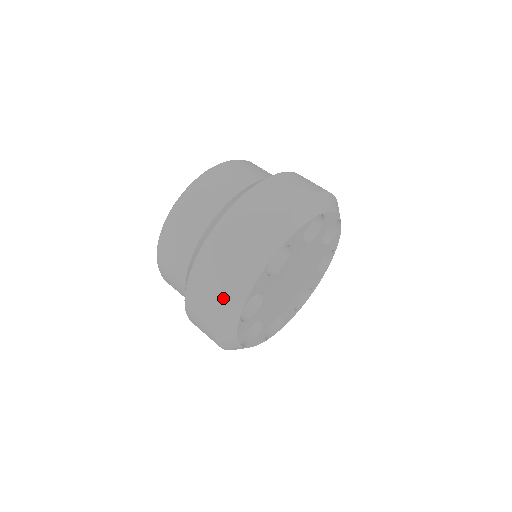
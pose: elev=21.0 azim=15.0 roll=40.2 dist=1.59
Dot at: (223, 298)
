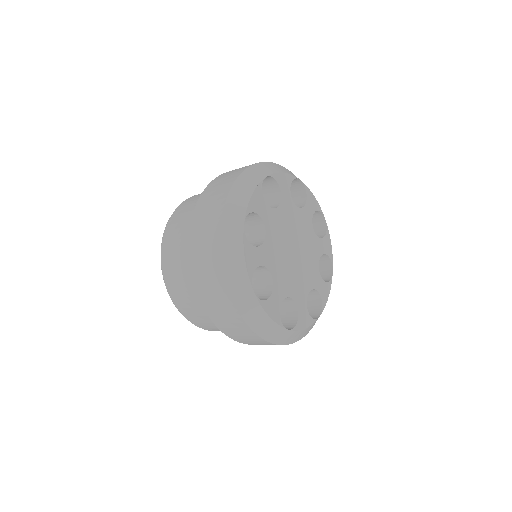
Dot at: (225, 206)
